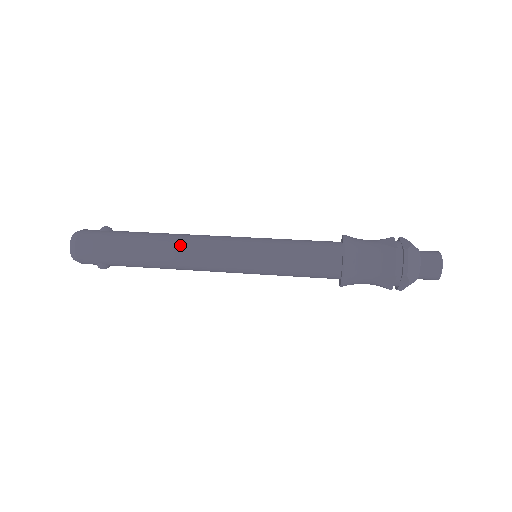
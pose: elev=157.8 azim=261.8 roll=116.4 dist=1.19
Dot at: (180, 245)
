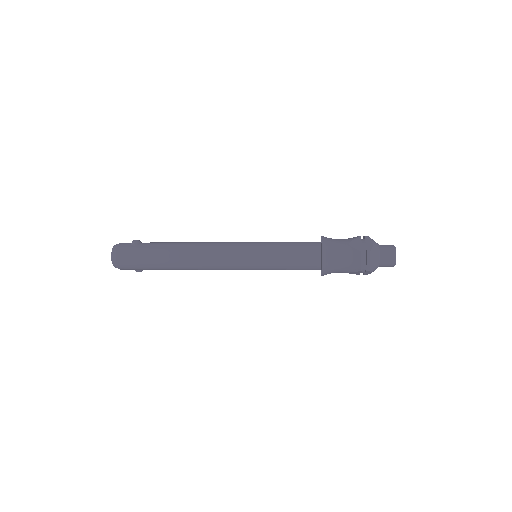
Dot at: (197, 256)
